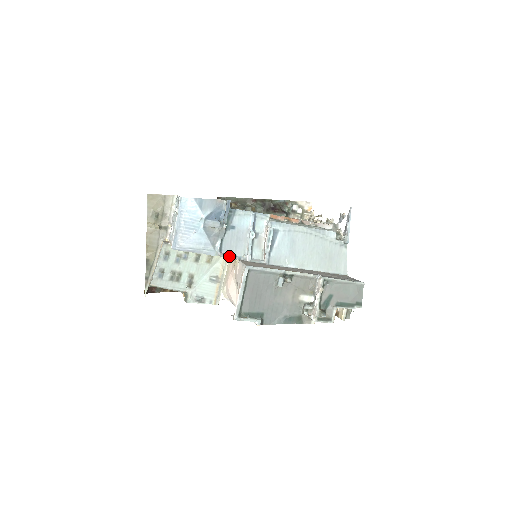
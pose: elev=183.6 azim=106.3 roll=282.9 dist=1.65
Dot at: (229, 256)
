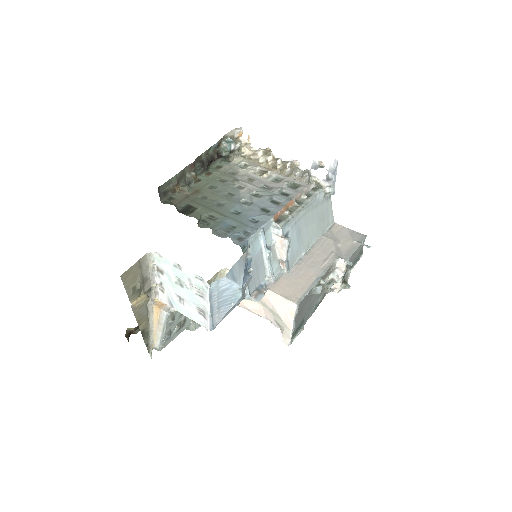
Dot at: (263, 296)
